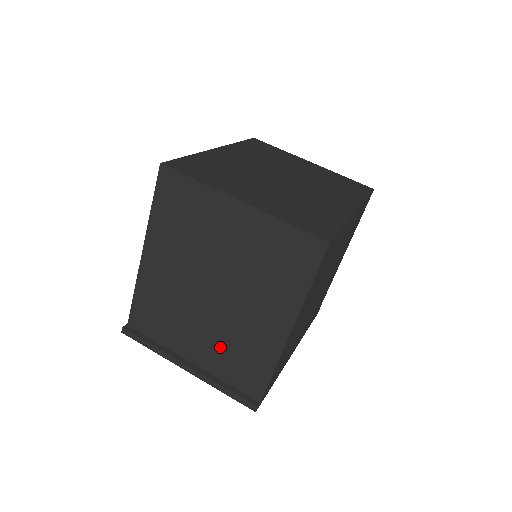
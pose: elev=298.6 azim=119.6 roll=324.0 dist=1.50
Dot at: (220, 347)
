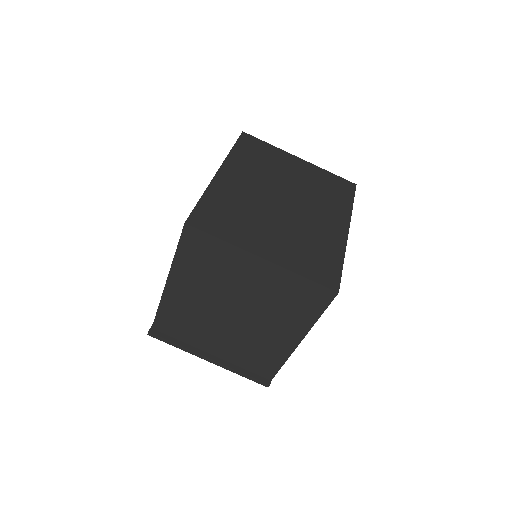
Dot at: (238, 347)
